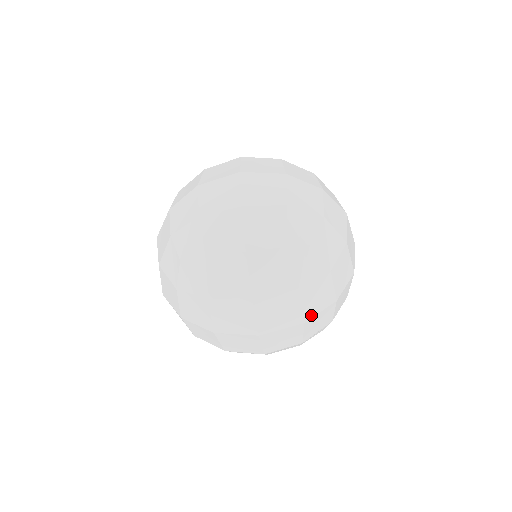
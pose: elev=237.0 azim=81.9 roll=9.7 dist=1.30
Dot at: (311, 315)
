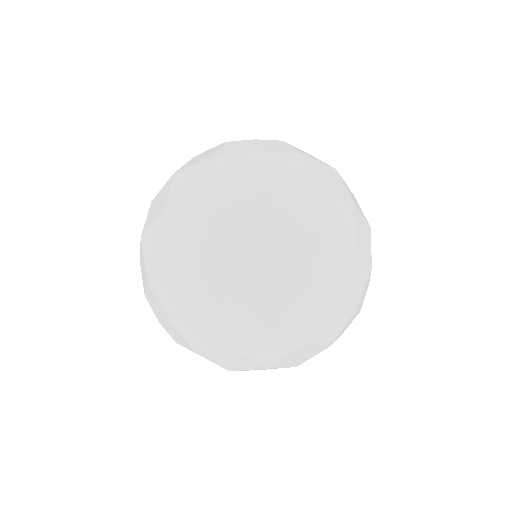
Dot at: (311, 332)
